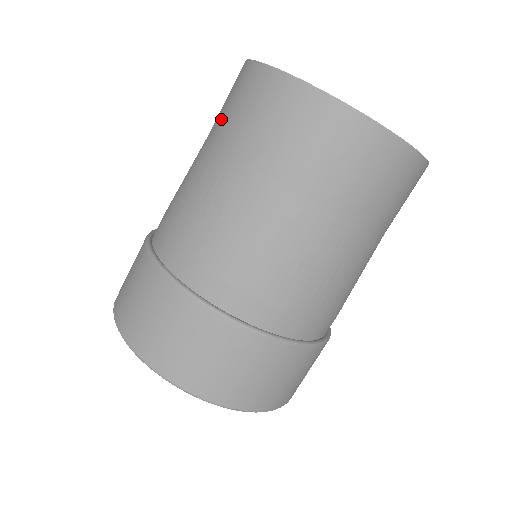
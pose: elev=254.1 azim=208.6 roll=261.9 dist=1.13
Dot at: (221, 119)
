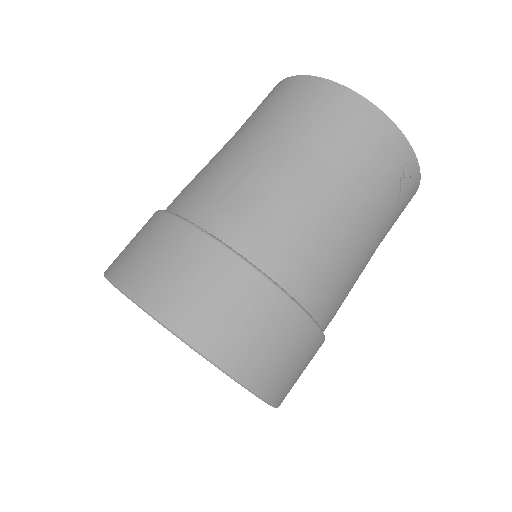
Dot at: occluded
